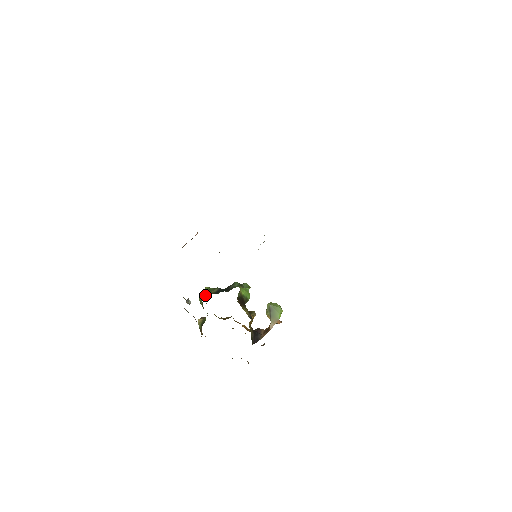
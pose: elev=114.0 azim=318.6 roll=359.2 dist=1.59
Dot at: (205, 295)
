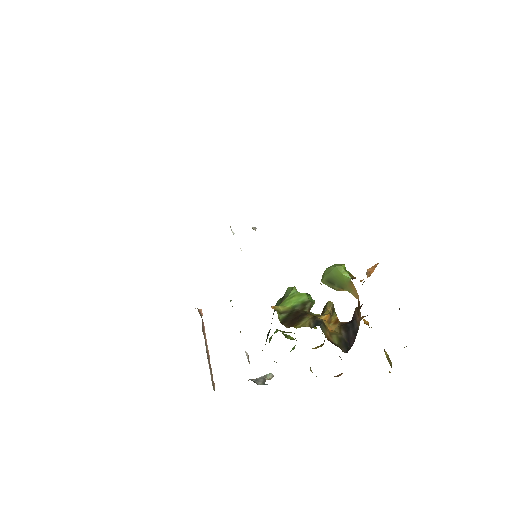
Dot at: occluded
